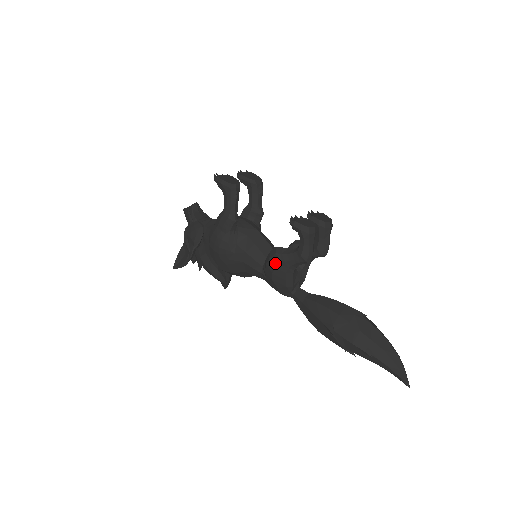
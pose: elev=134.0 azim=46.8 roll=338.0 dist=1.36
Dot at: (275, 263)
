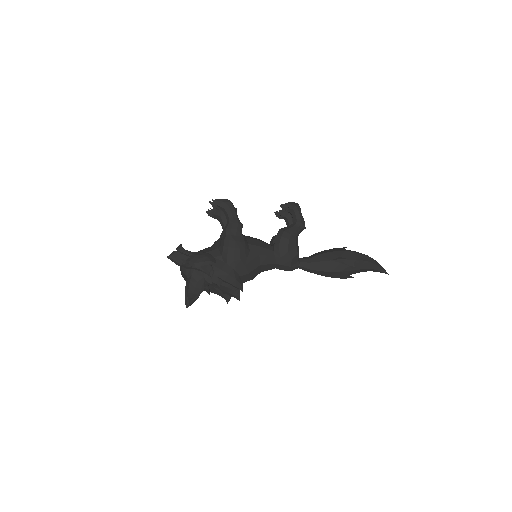
Dot at: (288, 236)
